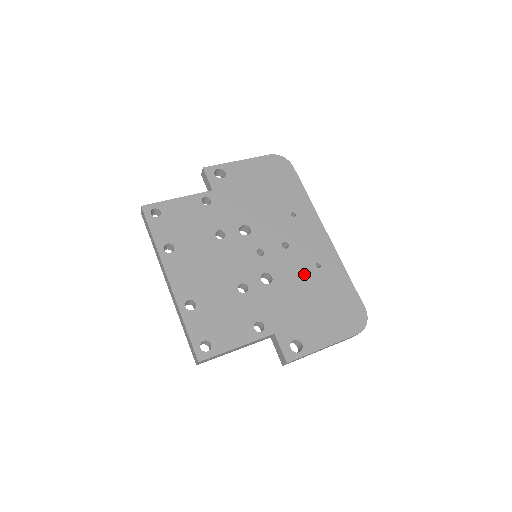
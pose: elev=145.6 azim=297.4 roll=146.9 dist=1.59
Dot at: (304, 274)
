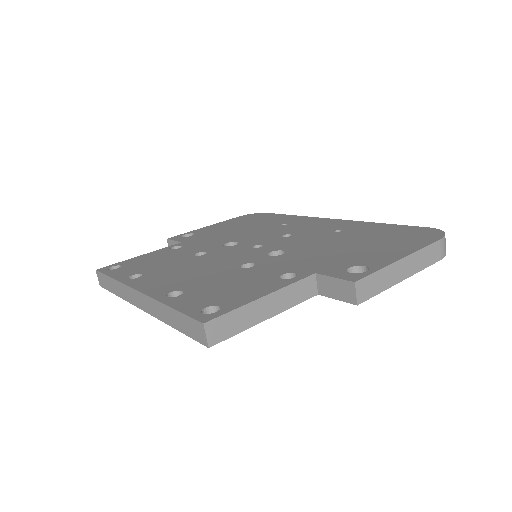
Dot at: (325, 238)
